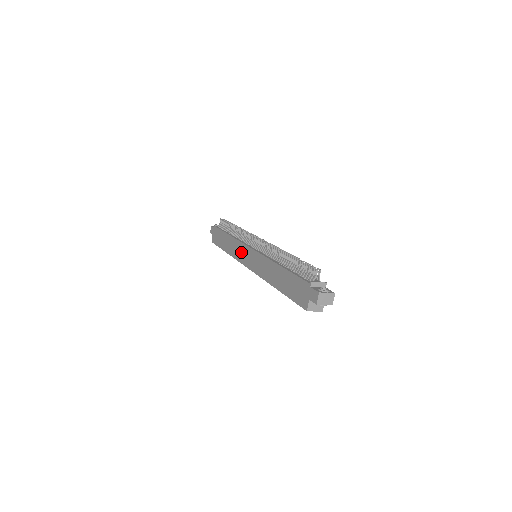
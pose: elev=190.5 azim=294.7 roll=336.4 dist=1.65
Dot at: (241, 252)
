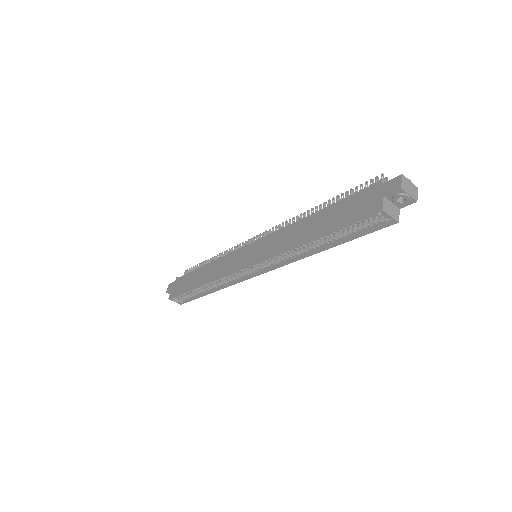
Dot at: (231, 261)
